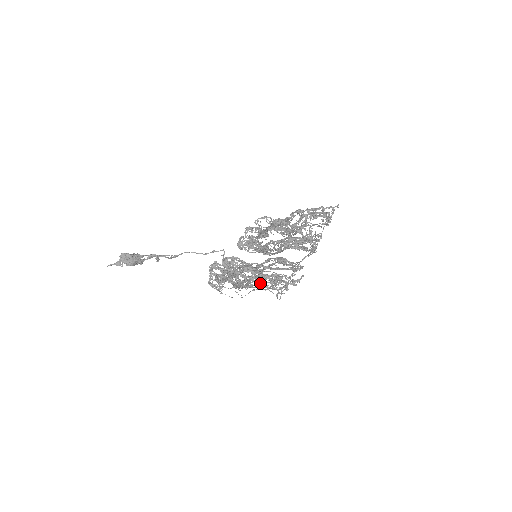
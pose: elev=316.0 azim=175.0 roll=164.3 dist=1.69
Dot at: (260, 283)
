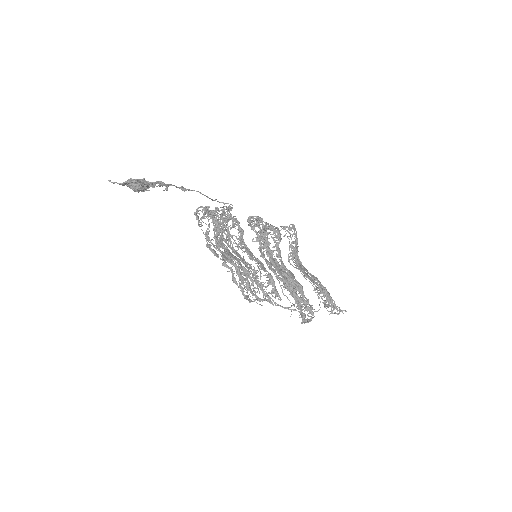
Dot at: occluded
